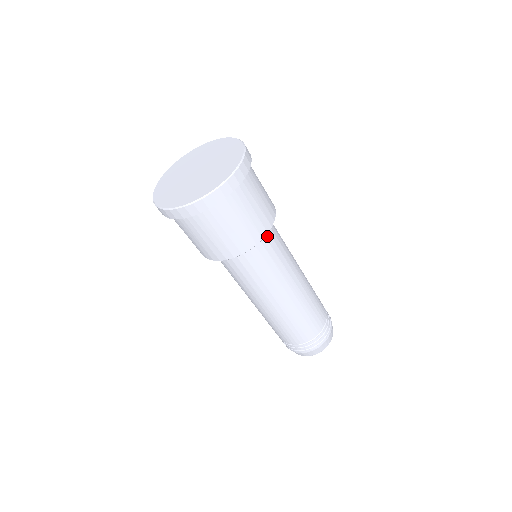
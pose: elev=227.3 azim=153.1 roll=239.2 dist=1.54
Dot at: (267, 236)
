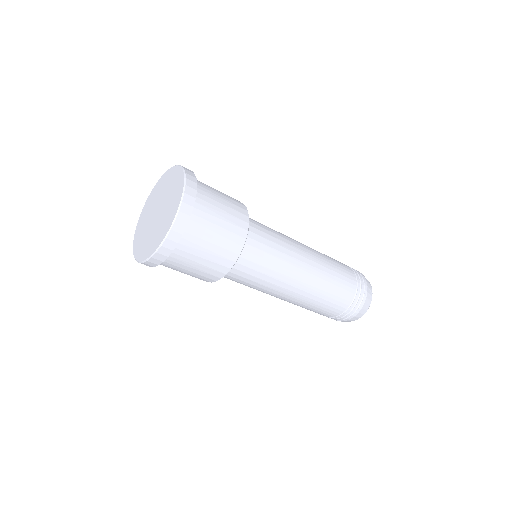
Dot at: (237, 266)
